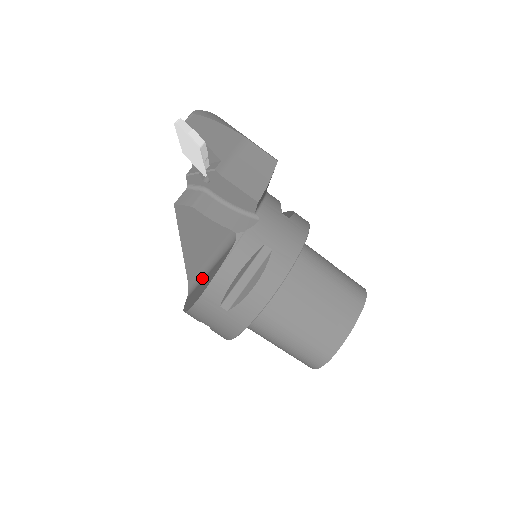
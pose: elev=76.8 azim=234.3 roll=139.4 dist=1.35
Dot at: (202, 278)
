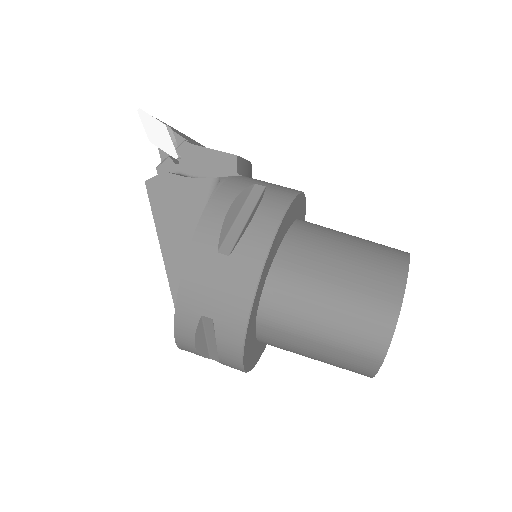
Dot at: occluded
